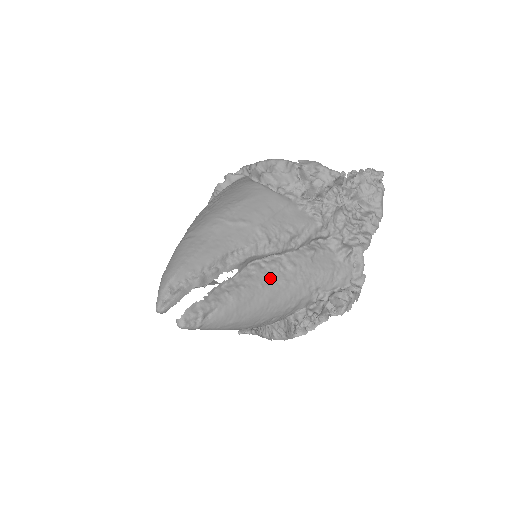
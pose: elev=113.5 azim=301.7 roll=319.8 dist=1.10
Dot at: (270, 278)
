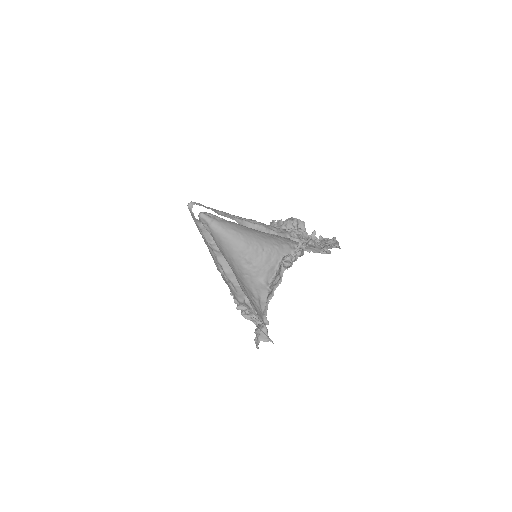
Dot at: occluded
